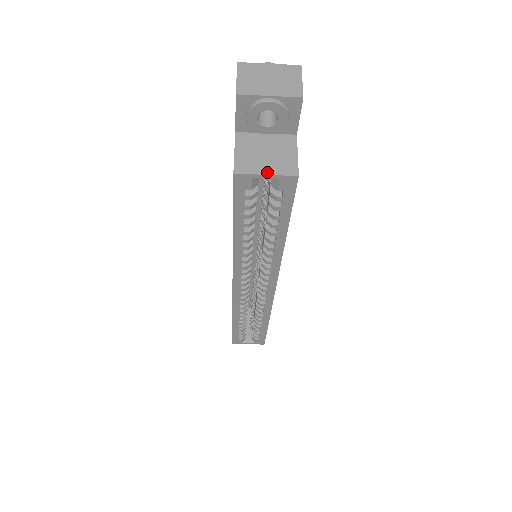
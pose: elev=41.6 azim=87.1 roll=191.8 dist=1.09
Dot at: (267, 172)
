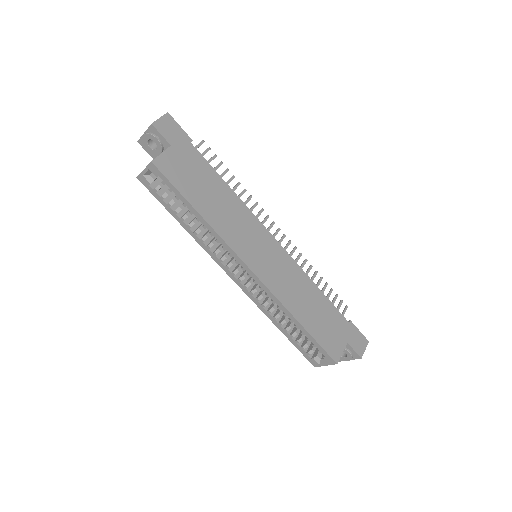
Dot at: (145, 168)
